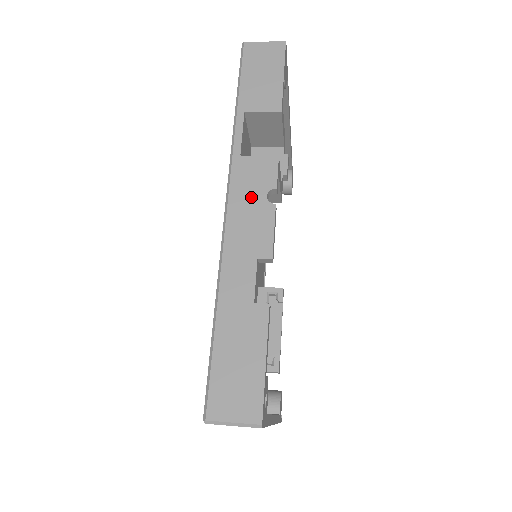
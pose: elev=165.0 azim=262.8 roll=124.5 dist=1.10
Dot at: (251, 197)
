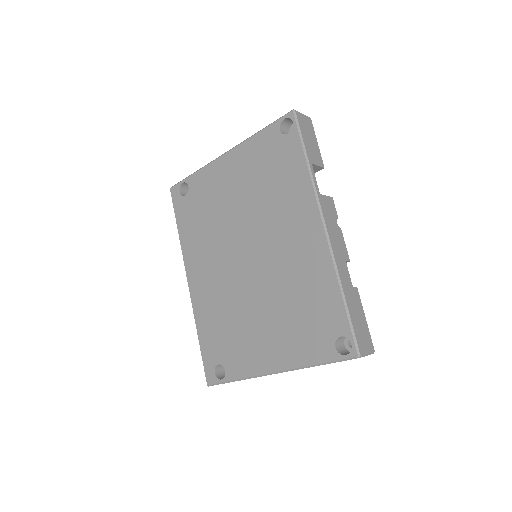
Dot at: (332, 222)
